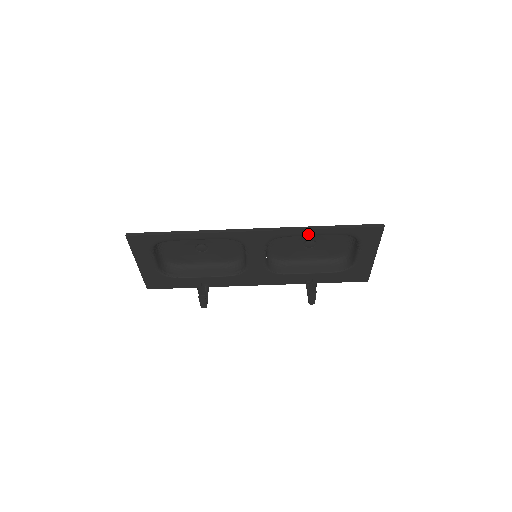
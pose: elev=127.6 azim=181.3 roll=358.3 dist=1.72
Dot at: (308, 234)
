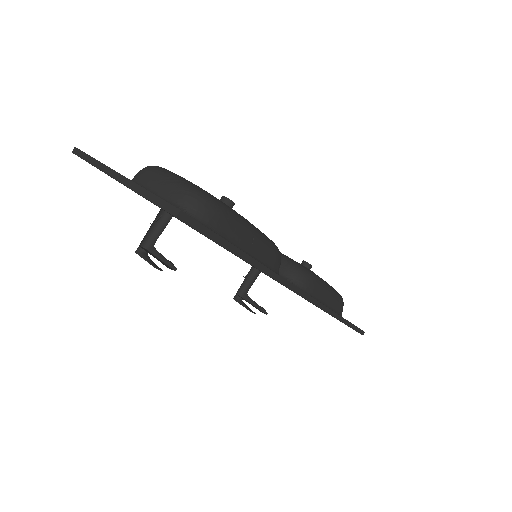
Dot at: occluded
